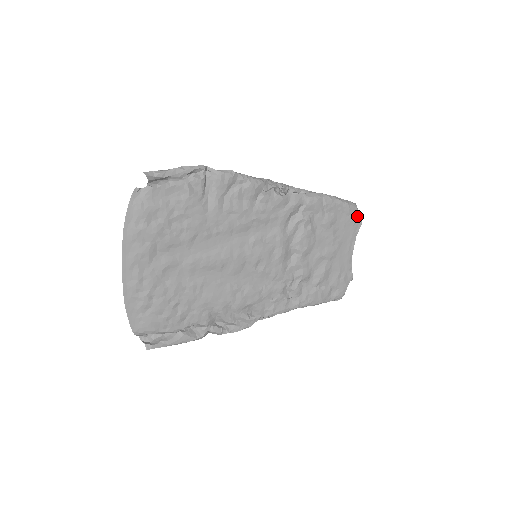
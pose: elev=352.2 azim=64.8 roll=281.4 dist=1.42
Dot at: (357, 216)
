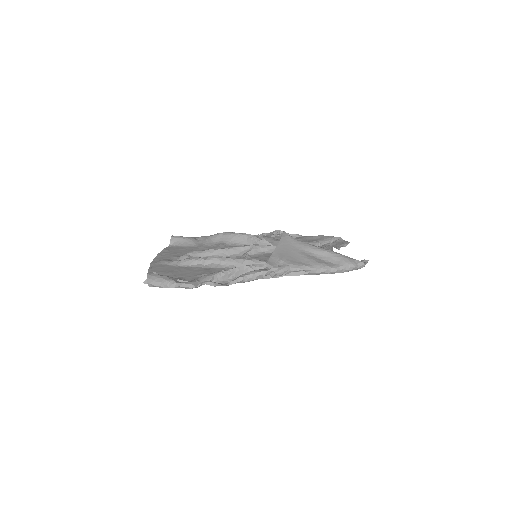
Dot at: occluded
